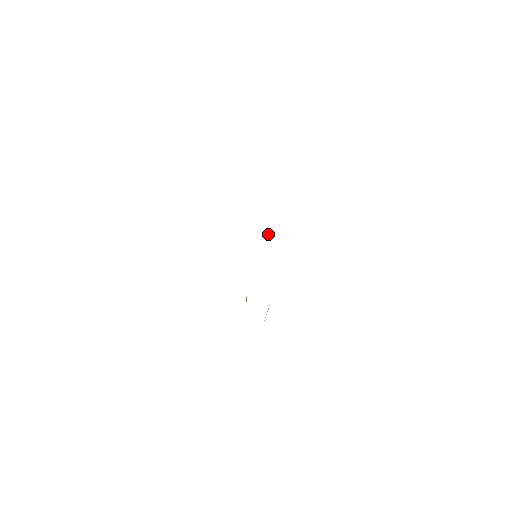
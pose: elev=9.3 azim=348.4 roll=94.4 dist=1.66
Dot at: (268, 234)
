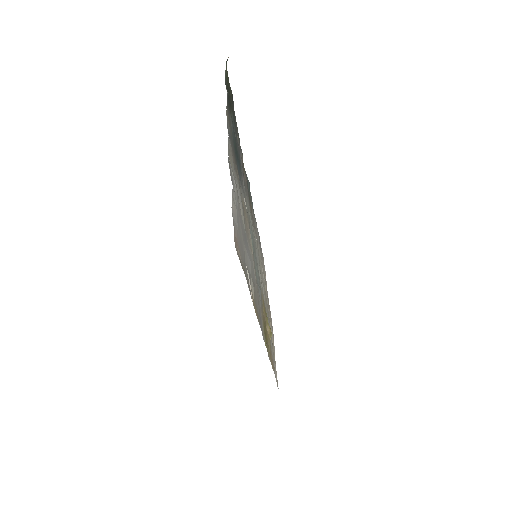
Dot at: (244, 199)
